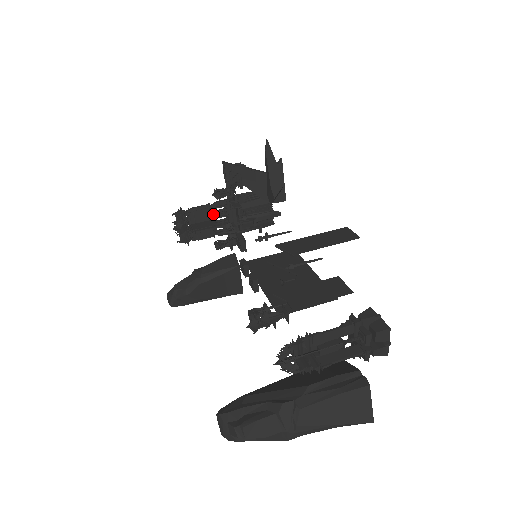
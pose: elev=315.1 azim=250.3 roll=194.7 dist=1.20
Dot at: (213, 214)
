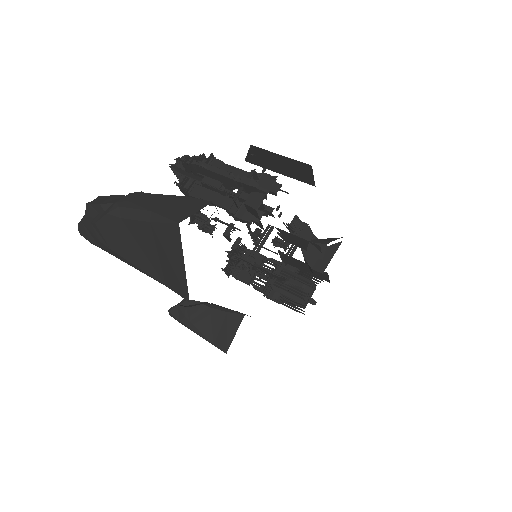
Dot at: (264, 276)
